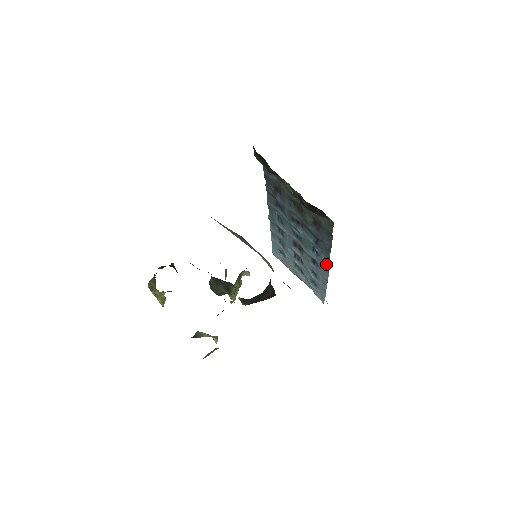
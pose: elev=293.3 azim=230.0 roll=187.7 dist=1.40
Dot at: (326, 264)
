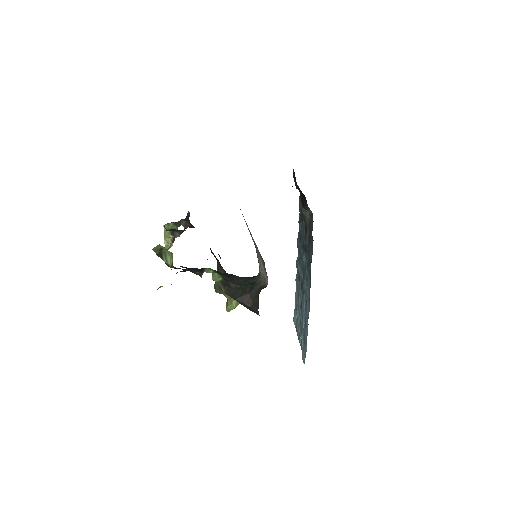
Dot at: (309, 291)
